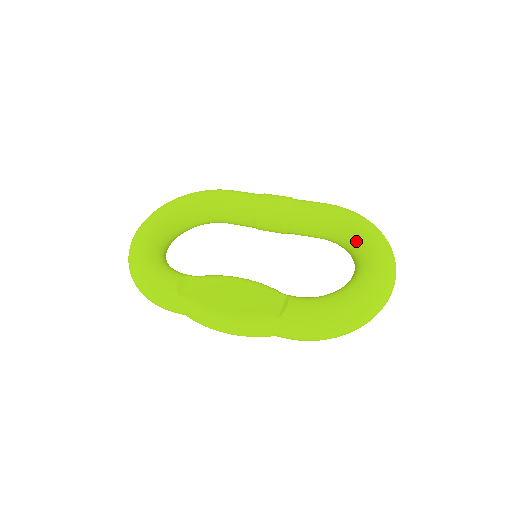
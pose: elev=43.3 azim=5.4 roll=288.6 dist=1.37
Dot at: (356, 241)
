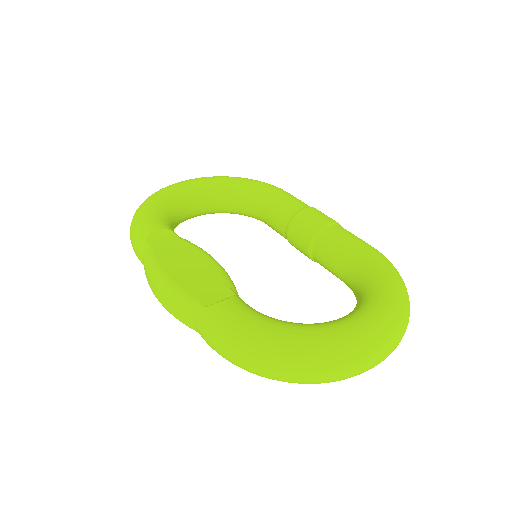
Dot at: (367, 292)
